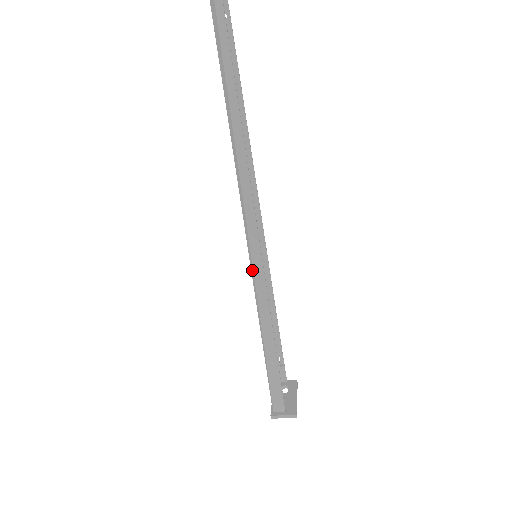
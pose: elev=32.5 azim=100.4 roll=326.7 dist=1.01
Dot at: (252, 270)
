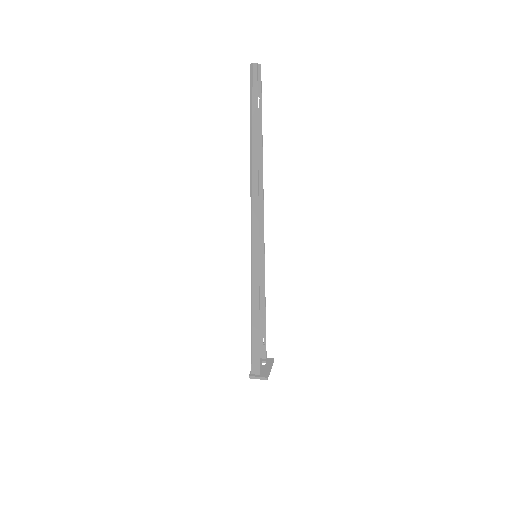
Dot at: (251, 264)
